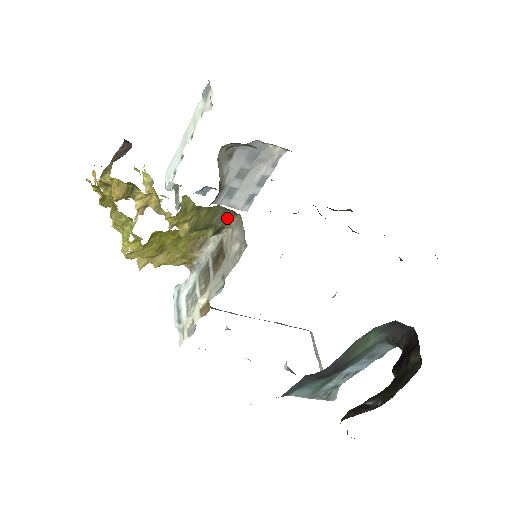
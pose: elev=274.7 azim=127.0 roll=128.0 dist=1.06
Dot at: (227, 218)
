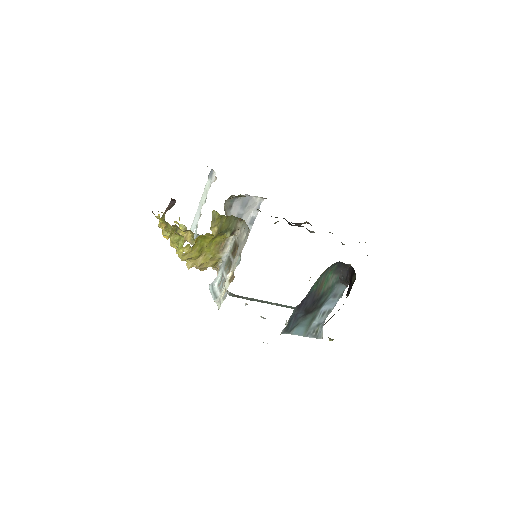
Dot at: (237, 224)
